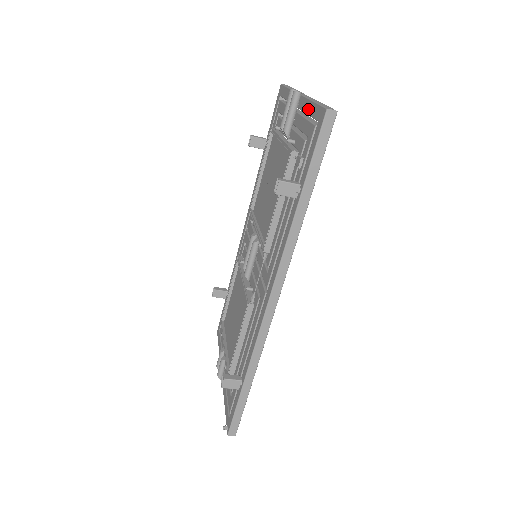
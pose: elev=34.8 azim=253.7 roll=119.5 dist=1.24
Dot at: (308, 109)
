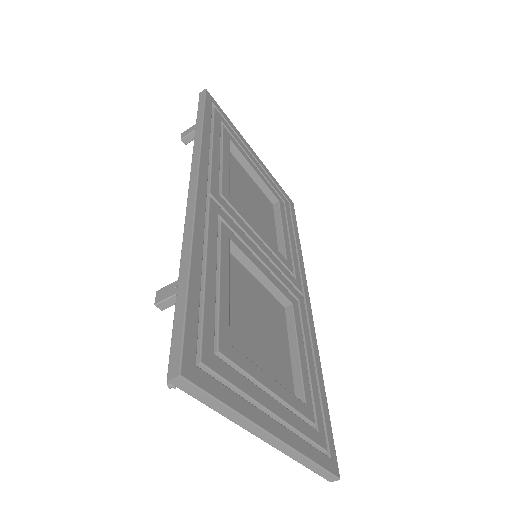
Dot at: occluded
